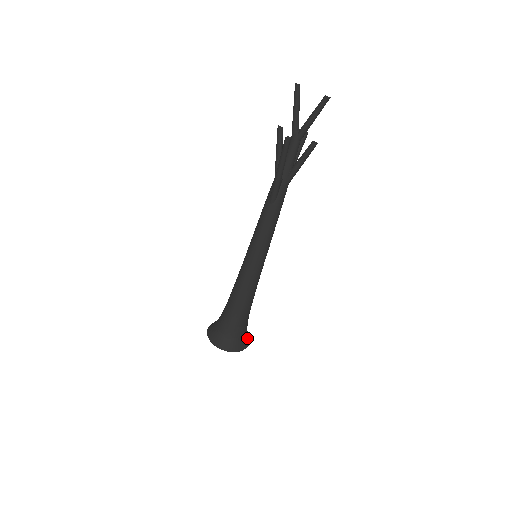
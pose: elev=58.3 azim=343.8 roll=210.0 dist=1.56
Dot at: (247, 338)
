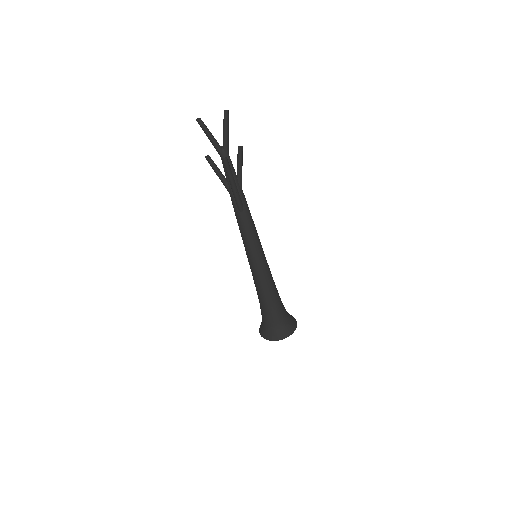
Dot at: (291, 316)
